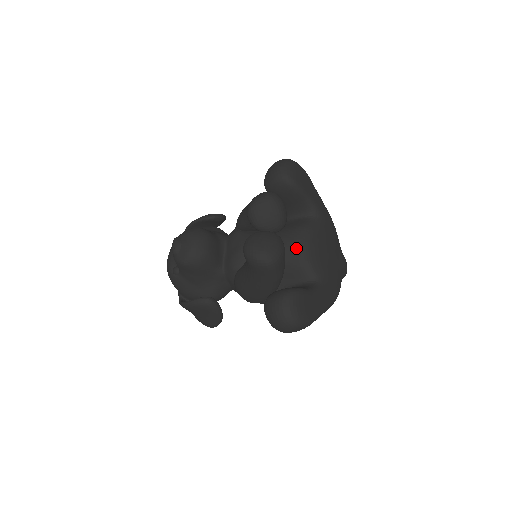
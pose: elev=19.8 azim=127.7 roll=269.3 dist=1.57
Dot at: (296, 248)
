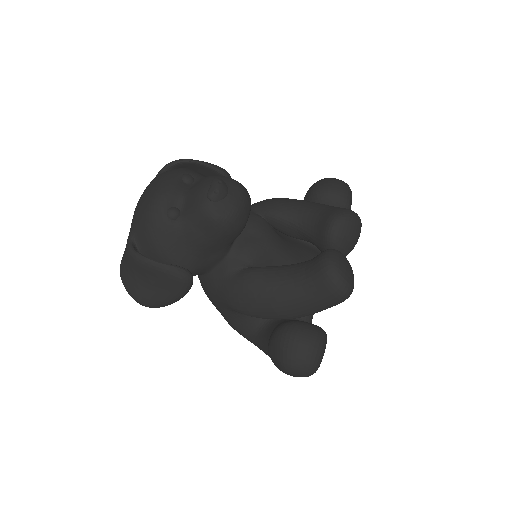
Dot at: occluded
